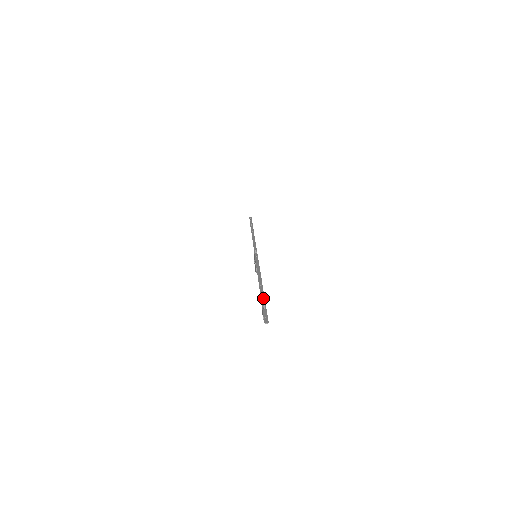
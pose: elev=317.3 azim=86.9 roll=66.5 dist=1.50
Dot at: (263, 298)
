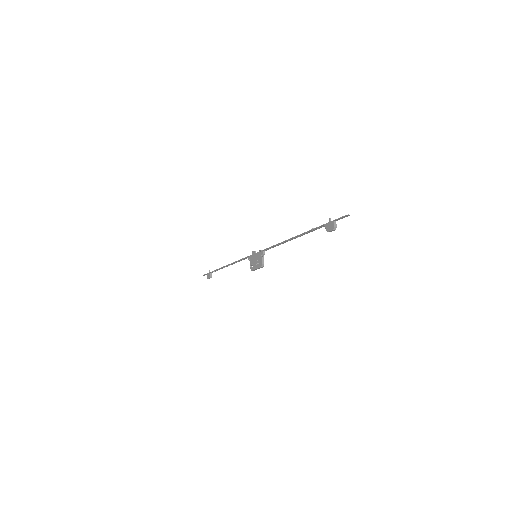
Dot at: (317, 228)
